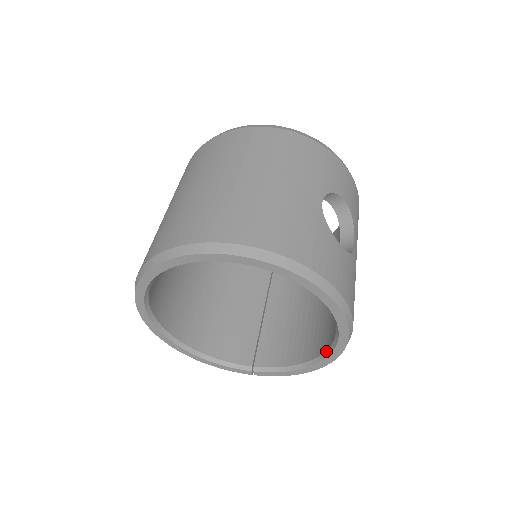
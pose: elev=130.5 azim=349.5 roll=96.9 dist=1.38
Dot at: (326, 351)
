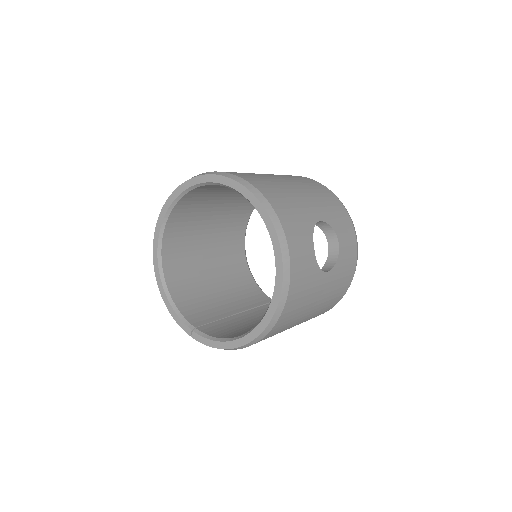
Dot at: (255, 326)
